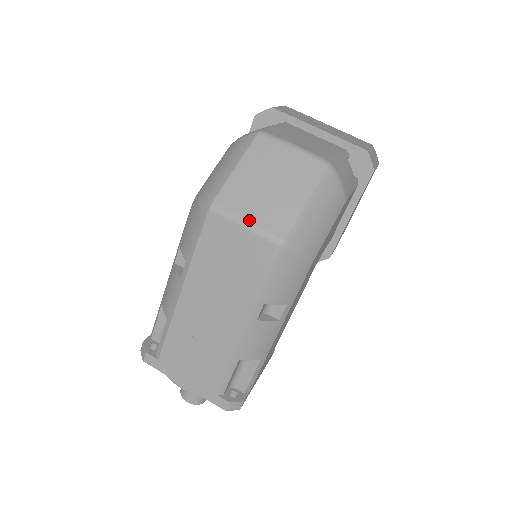
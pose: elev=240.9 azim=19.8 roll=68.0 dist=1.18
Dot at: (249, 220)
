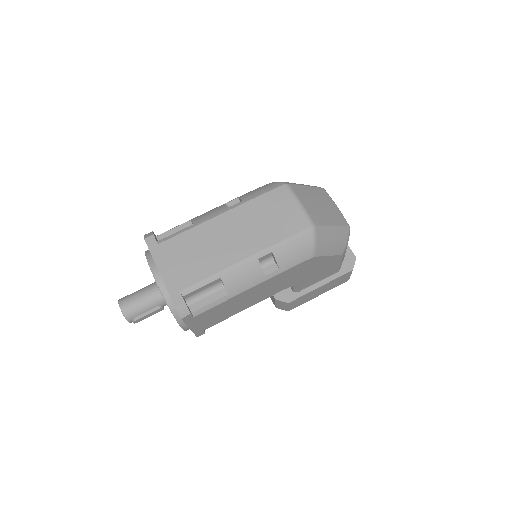
Dot at: (303, 204)
